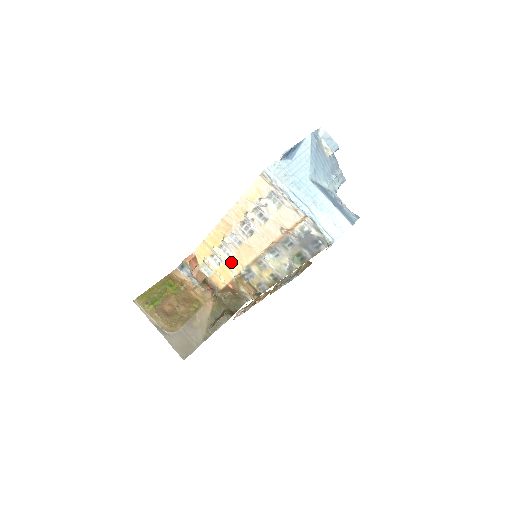
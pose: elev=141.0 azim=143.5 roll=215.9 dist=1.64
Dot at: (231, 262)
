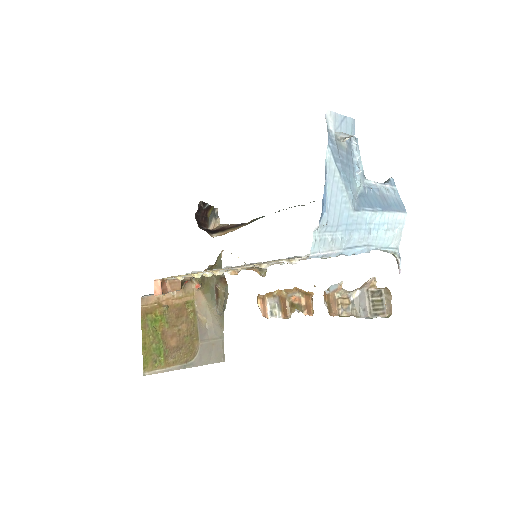
Dot at: occluded
